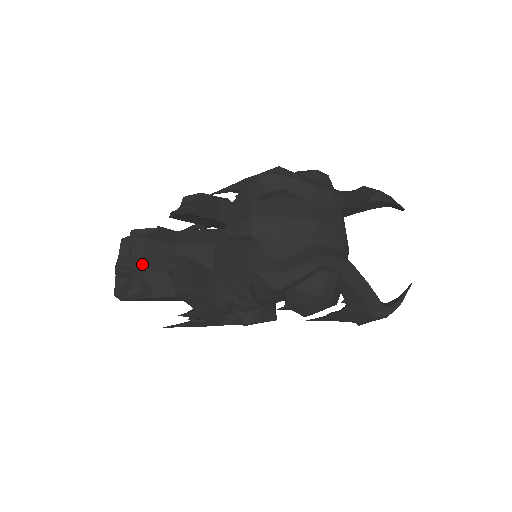
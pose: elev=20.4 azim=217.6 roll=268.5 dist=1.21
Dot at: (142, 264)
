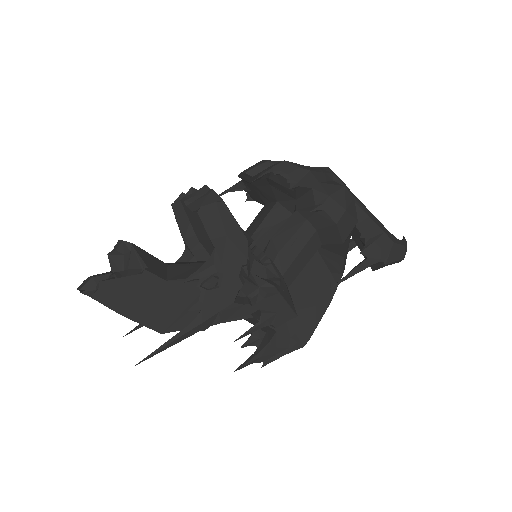
Dot at: occluded
